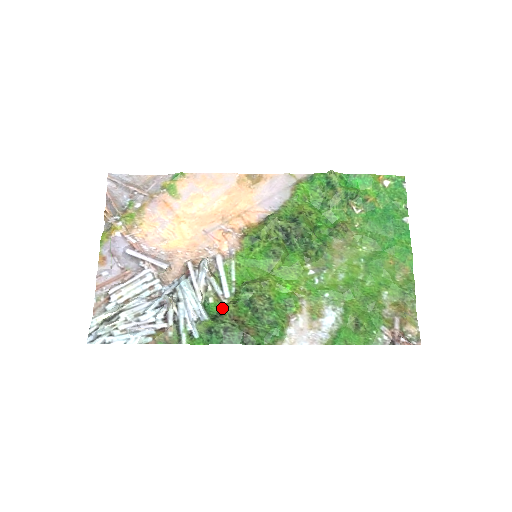
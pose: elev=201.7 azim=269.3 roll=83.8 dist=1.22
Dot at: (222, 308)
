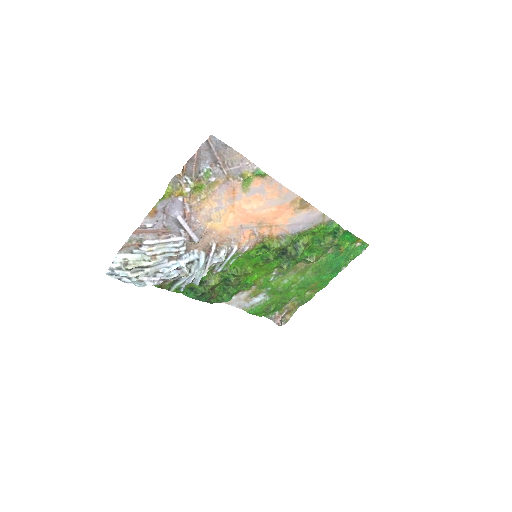
Dot at: (210, 280)
